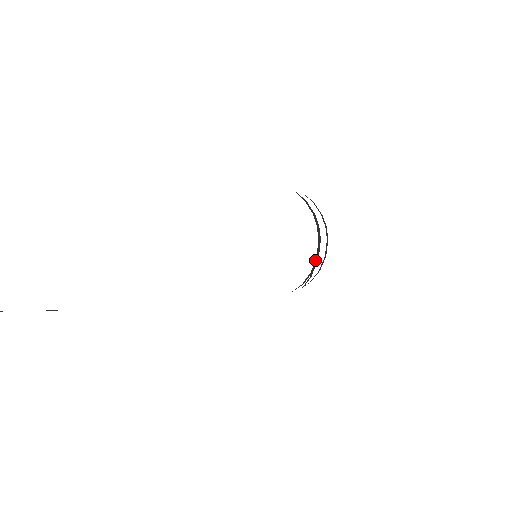
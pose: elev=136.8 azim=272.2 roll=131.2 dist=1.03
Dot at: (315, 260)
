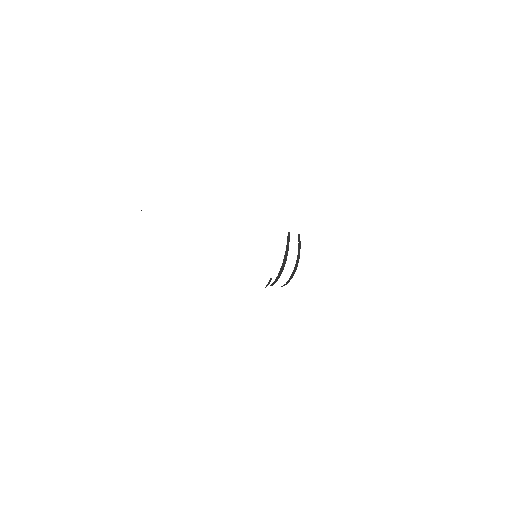
Dot at: (277, 277)
